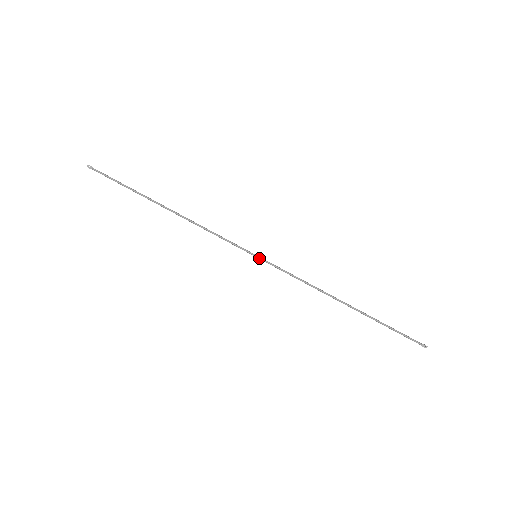
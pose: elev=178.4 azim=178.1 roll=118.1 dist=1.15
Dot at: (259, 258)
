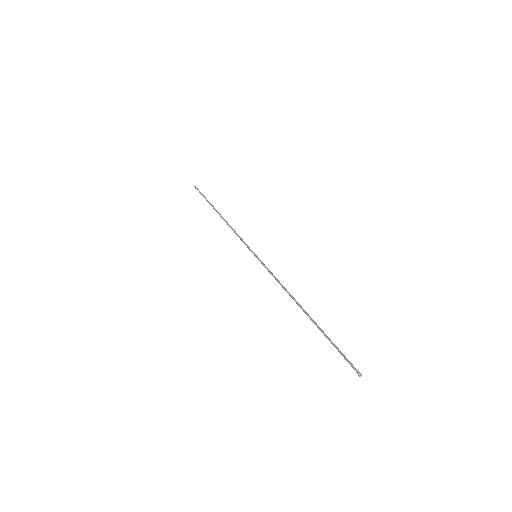
Dot at: (257, 257)
